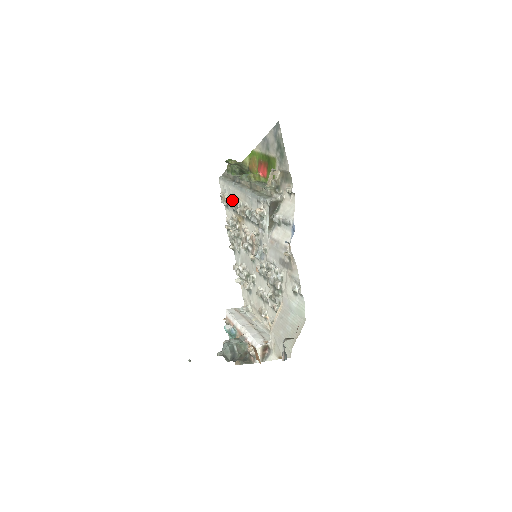
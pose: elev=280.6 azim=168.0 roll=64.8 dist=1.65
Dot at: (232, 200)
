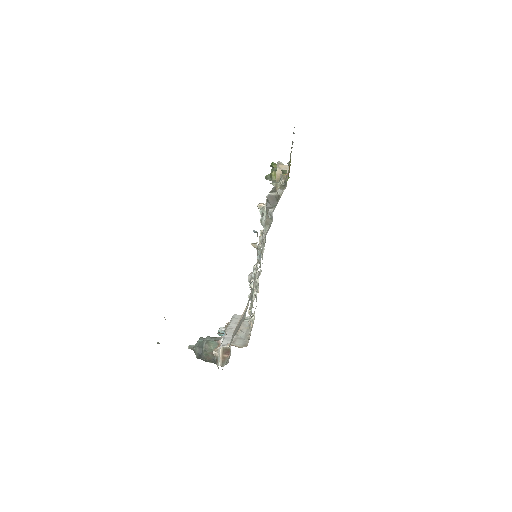
Dot at: occluded
